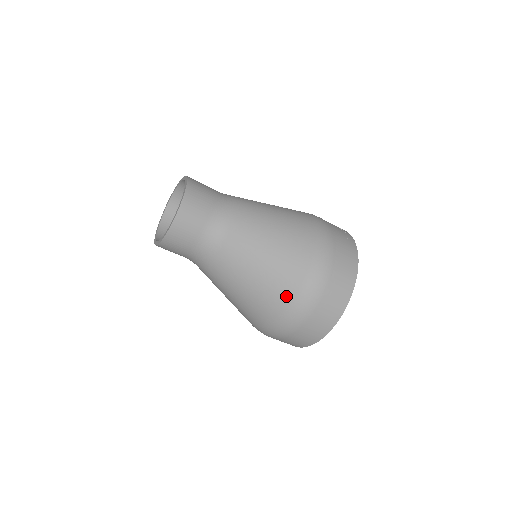
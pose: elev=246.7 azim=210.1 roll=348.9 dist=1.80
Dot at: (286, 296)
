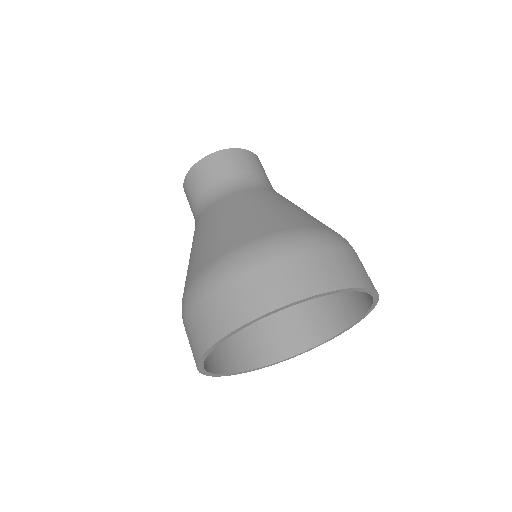
Dot at: (254, 234)
